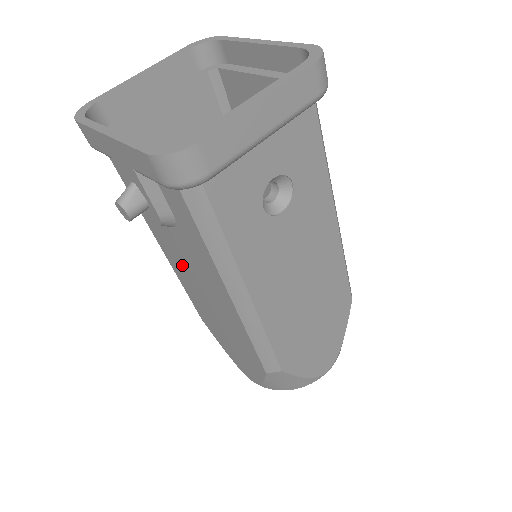
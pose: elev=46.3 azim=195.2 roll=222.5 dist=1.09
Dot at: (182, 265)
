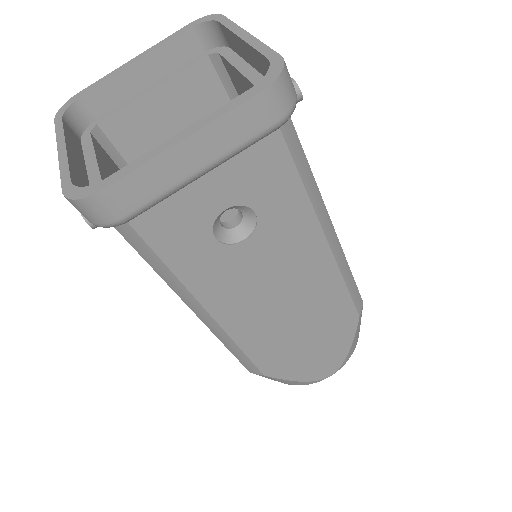
Dot at: occluded
